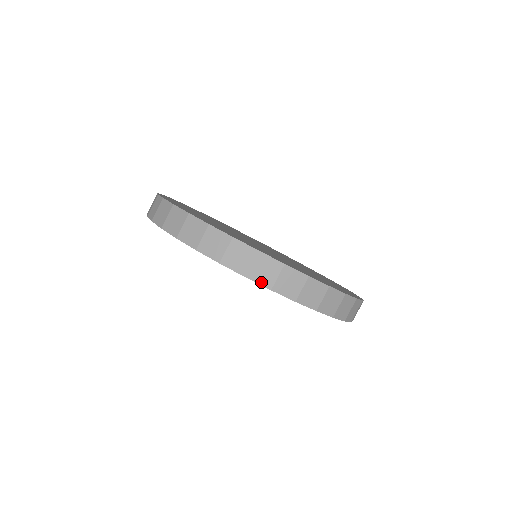
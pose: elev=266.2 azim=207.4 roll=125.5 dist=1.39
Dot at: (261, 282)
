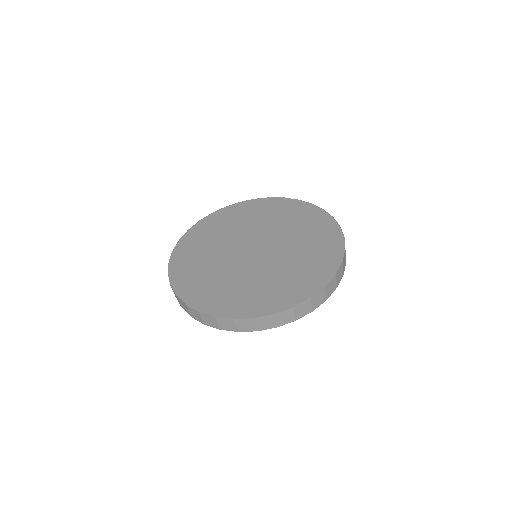
Dot at: (268, 328)
